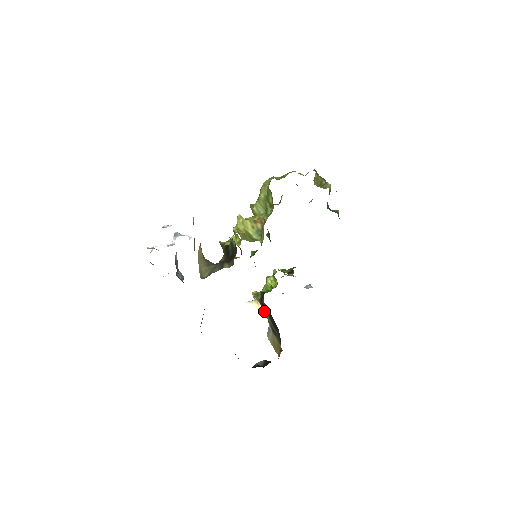
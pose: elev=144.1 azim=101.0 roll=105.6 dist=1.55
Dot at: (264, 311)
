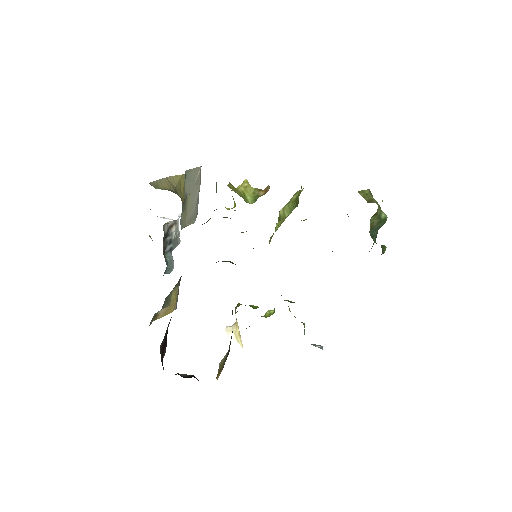
Dot at: (239, 337)
